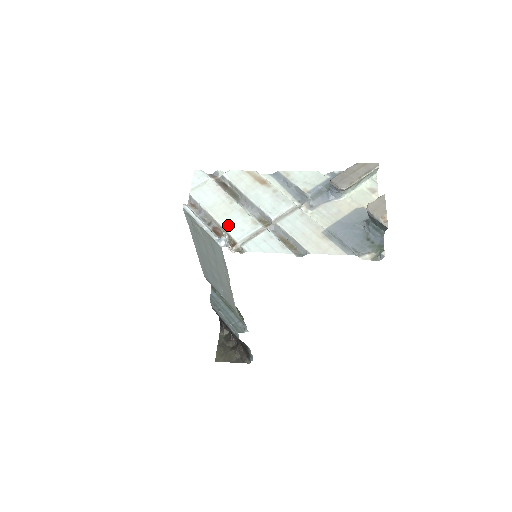
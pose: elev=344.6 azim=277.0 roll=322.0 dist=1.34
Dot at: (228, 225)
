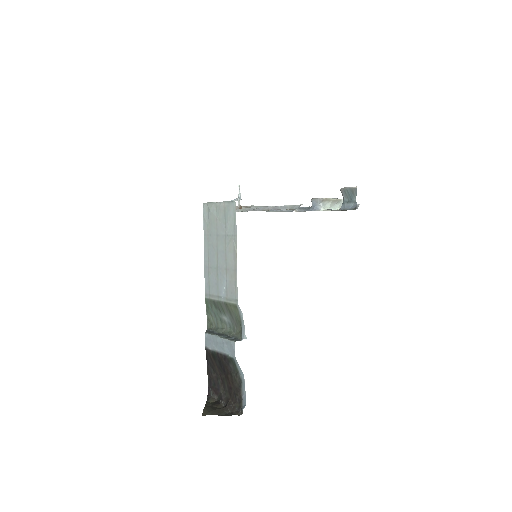
Dot at: occluded
